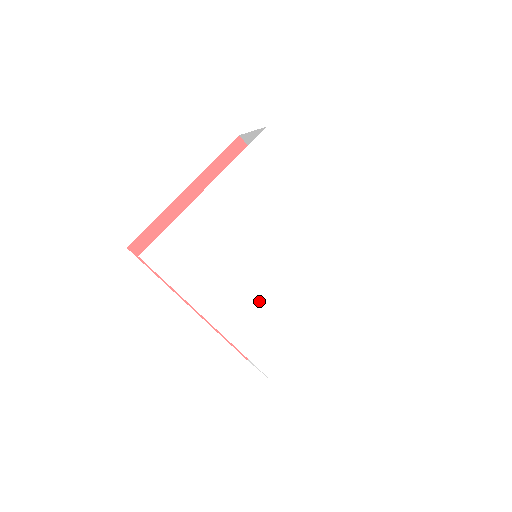
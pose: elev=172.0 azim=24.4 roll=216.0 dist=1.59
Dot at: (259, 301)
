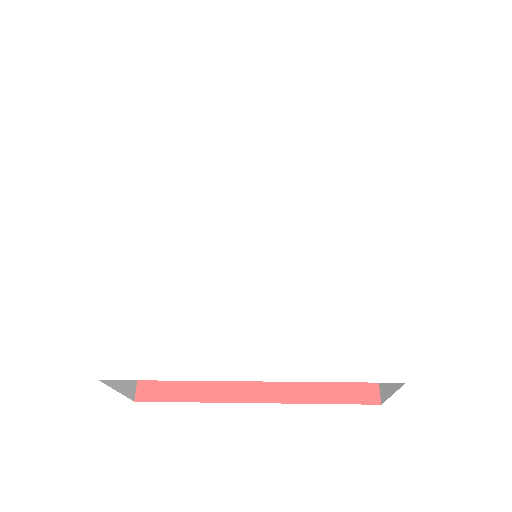
Dot at: (195, 260)
